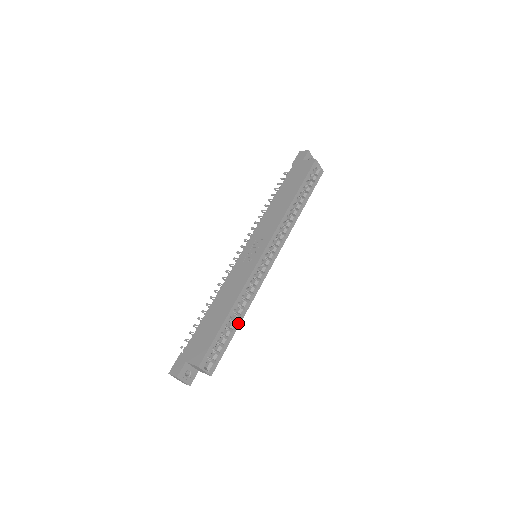
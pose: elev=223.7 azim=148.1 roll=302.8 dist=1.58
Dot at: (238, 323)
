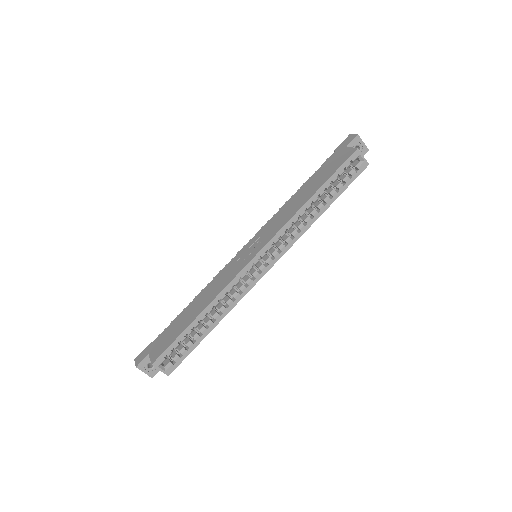
Dot at: (210, 328)
